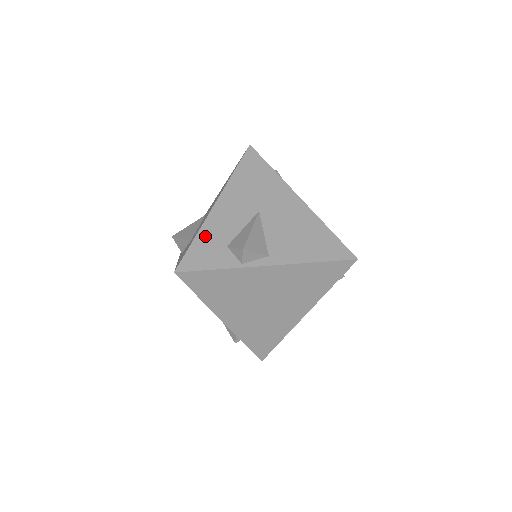
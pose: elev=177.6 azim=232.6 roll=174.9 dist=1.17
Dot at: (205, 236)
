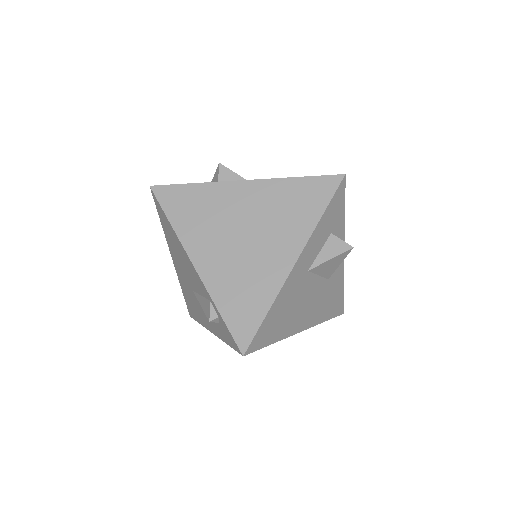
Dot at: occluded
